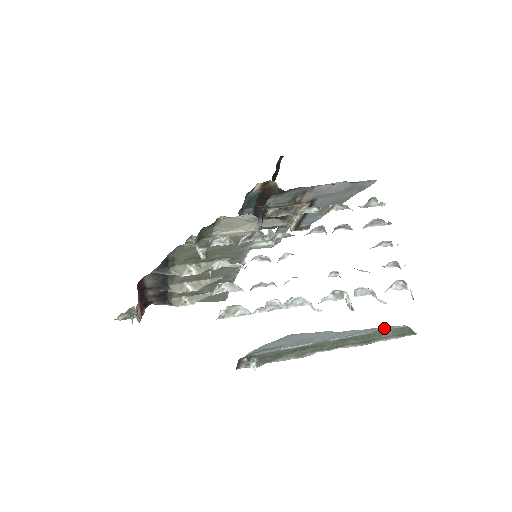
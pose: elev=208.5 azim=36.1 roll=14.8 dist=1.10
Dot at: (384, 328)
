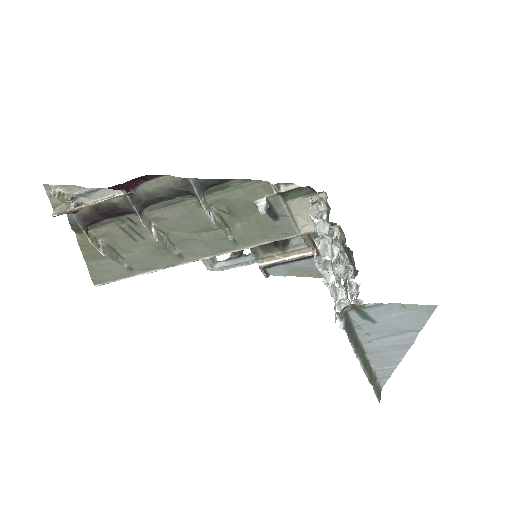
Dot at: (387, 375)
